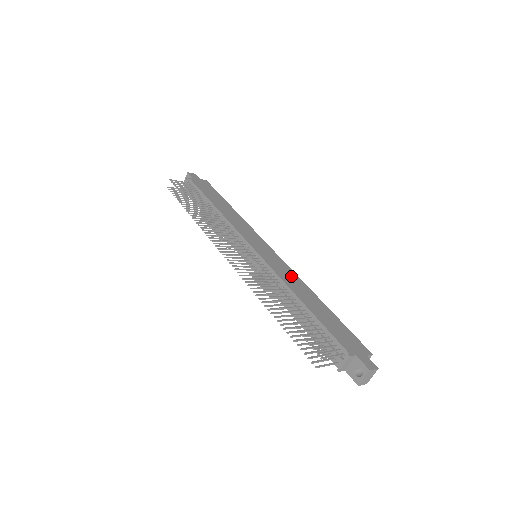
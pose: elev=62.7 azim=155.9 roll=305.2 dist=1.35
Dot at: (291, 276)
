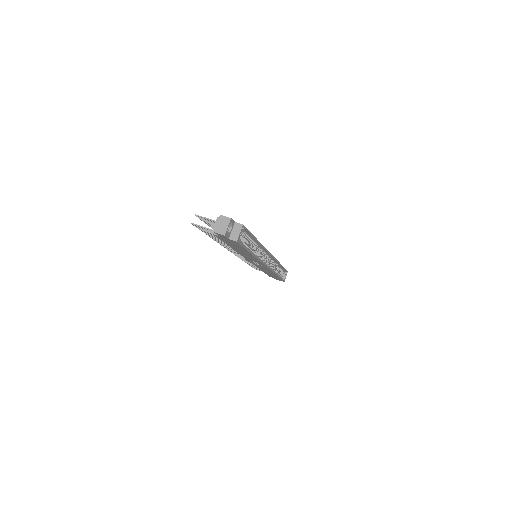
Dot at: occluded
